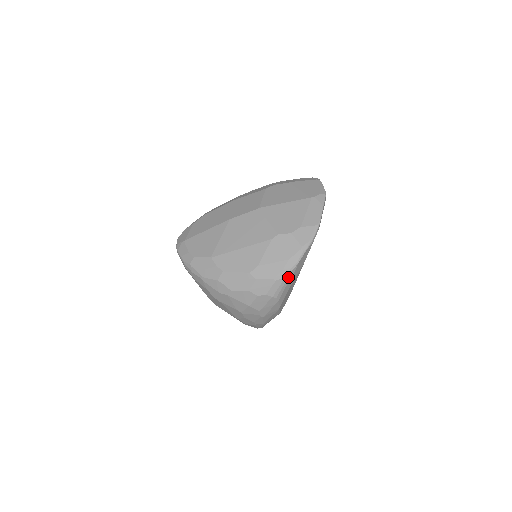
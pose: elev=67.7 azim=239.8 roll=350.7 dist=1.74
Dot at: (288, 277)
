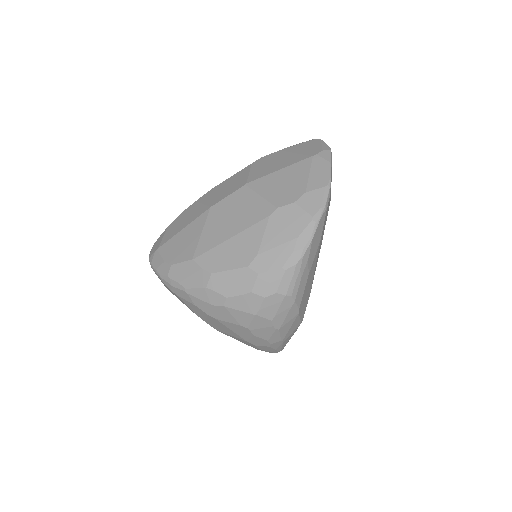
Dot at: (302, 262)
